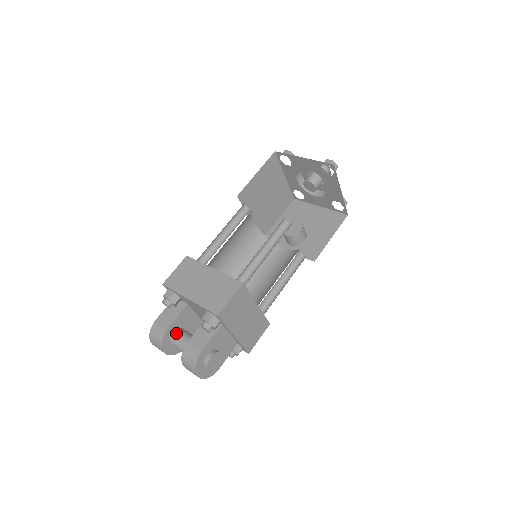
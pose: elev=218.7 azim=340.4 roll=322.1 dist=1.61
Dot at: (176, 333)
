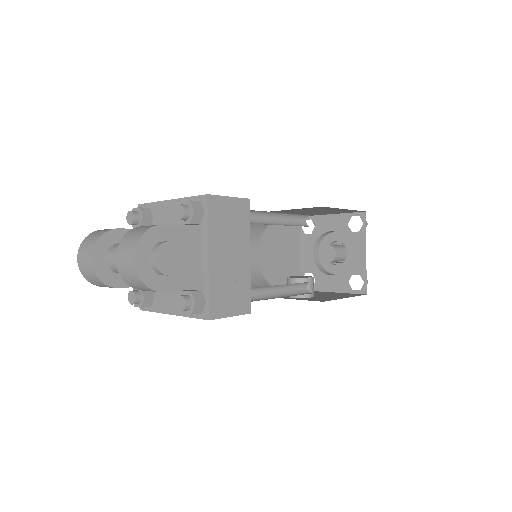
Dot at: occluded
